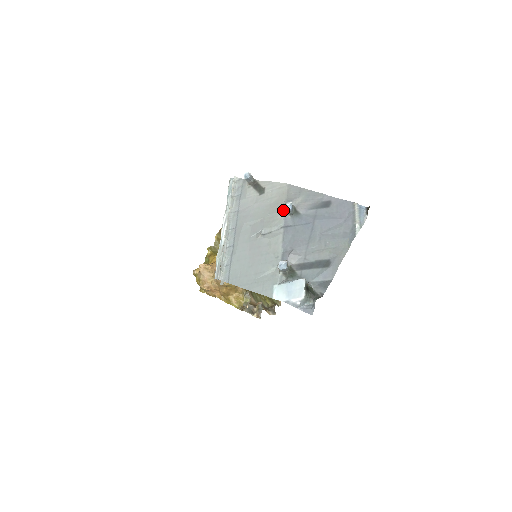
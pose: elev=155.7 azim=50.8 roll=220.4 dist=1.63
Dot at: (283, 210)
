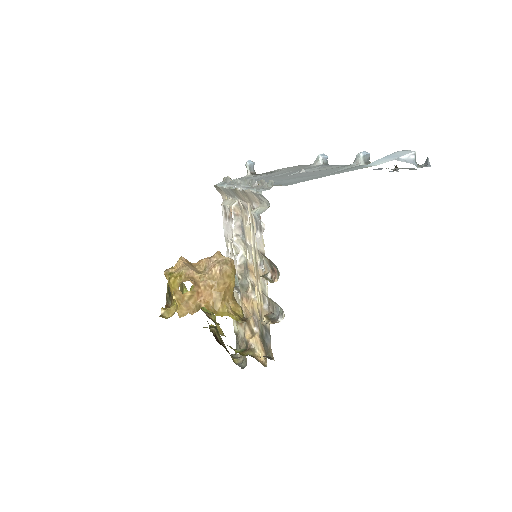
Dot at: (315, 163)
